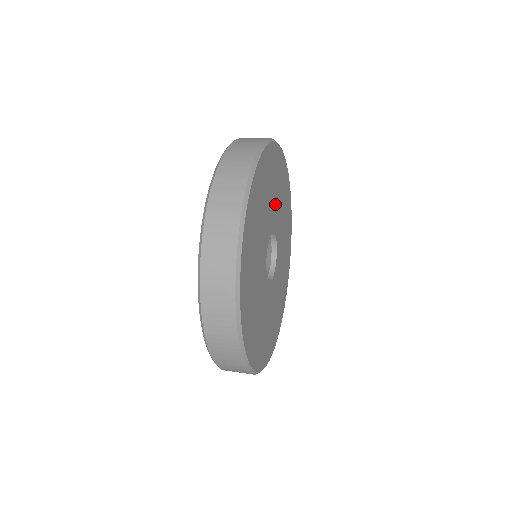
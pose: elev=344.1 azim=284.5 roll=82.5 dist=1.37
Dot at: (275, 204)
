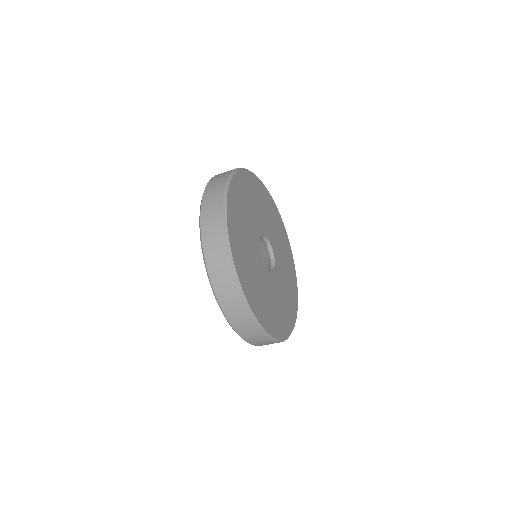
Dot at: (278, 247)
